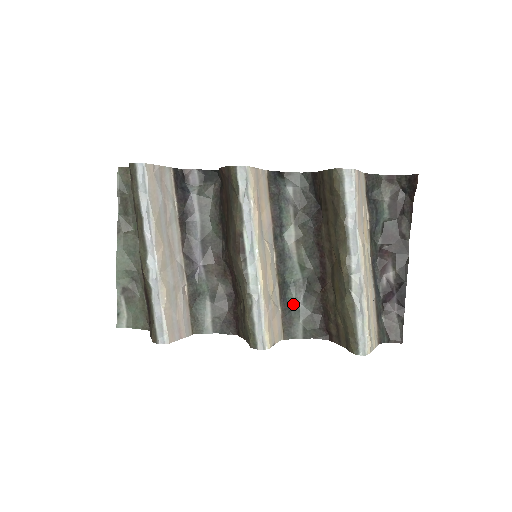
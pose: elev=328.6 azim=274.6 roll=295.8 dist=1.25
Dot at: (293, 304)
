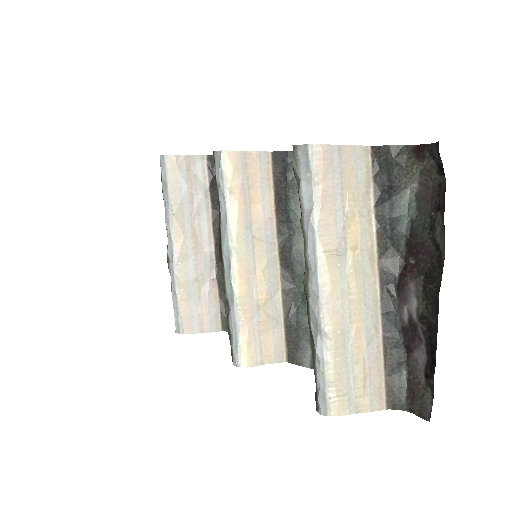
Dot at: (302, 321)
